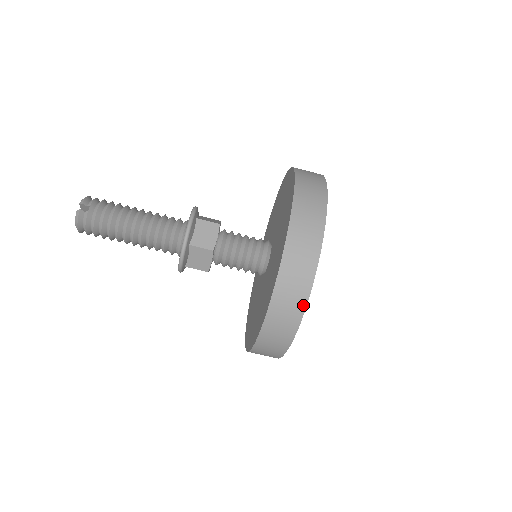
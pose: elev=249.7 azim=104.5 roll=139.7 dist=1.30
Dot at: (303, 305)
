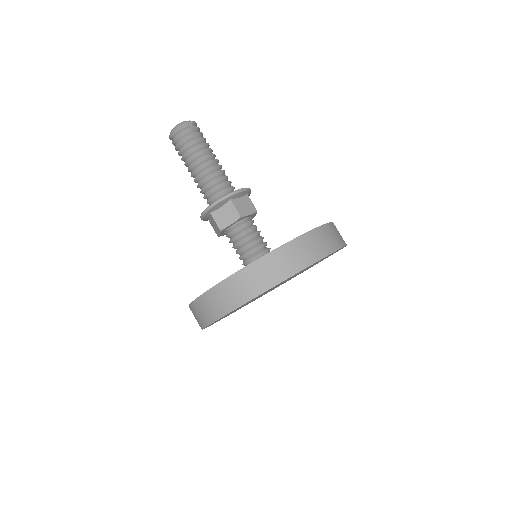
Dot at: (281, 279)
